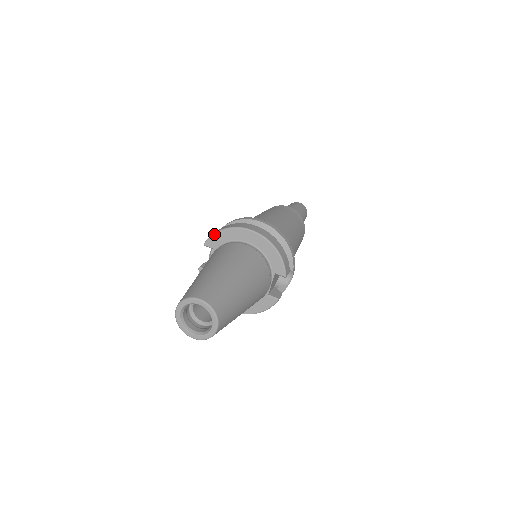
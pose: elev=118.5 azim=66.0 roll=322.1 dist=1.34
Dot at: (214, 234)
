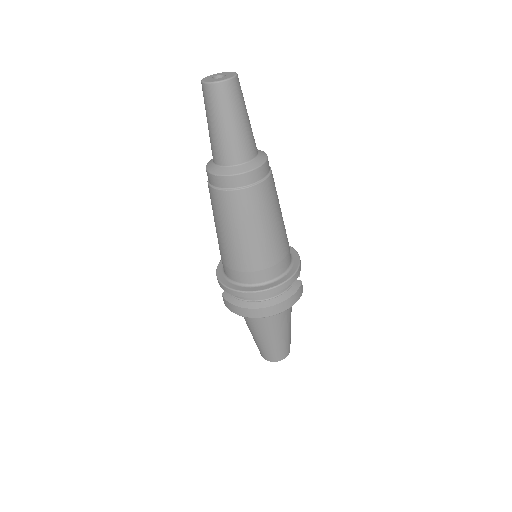
Dot at: occluded
